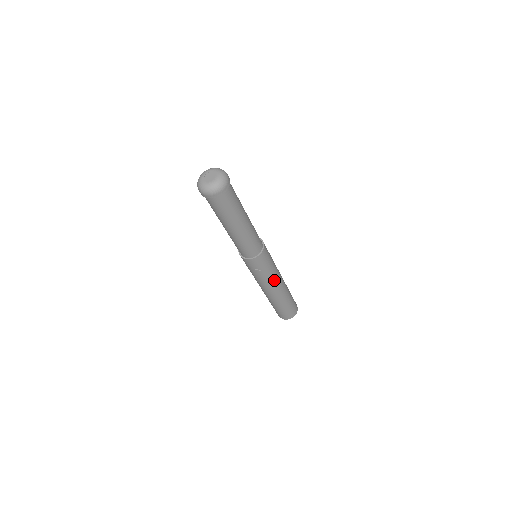
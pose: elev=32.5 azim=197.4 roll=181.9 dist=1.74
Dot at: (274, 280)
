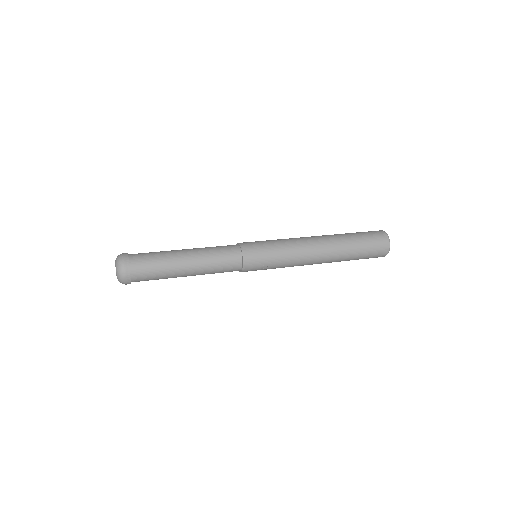
Dot at: (299, 255)
